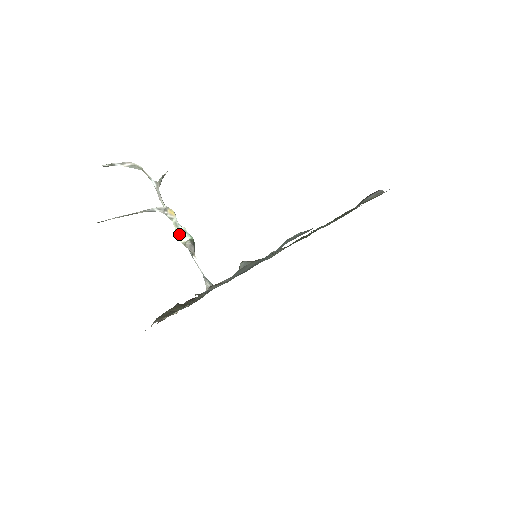
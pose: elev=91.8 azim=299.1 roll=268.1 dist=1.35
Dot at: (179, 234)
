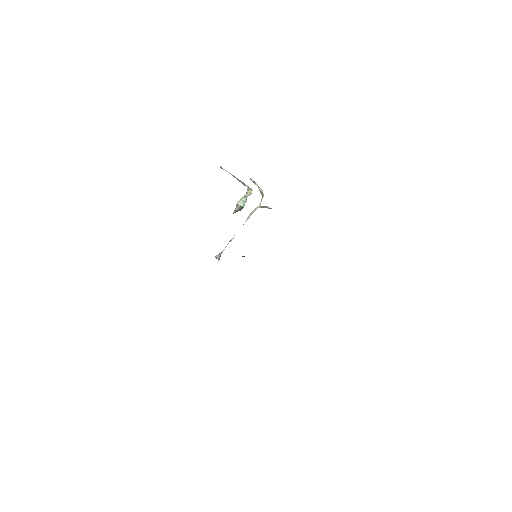
Dot at: (241, 200)
